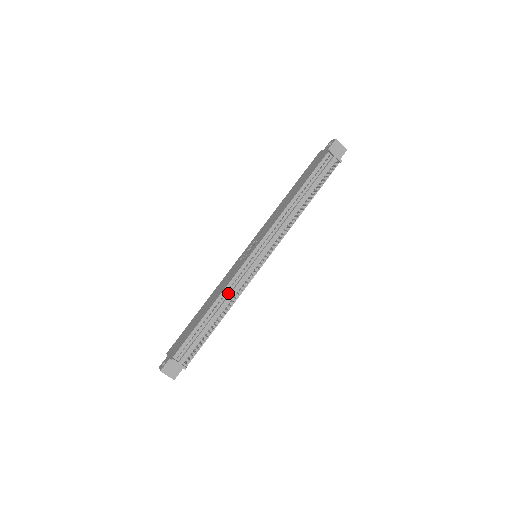
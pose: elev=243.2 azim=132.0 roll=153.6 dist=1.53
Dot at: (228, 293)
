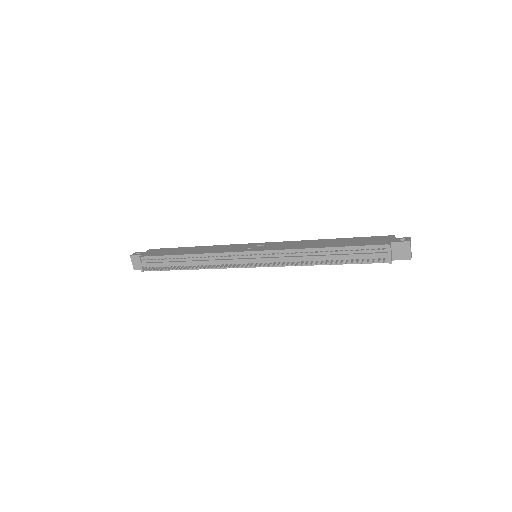
Dot at: (209, 258)
